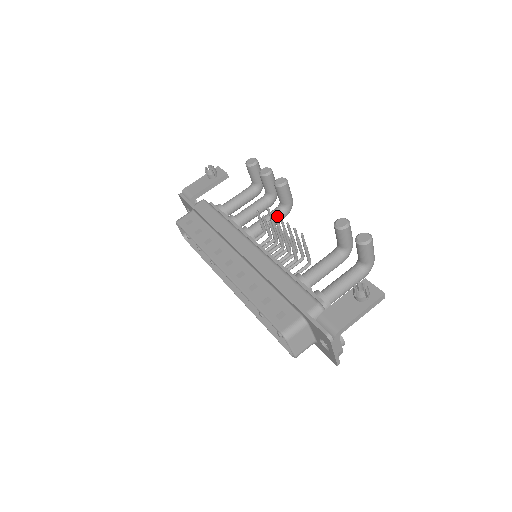
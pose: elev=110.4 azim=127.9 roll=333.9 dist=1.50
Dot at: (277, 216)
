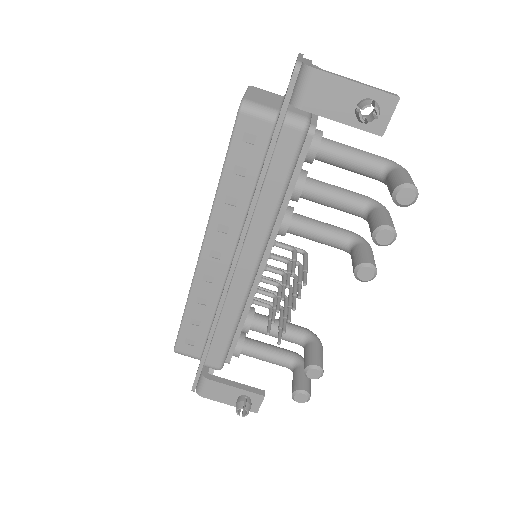
Dot at: (333, 246)
